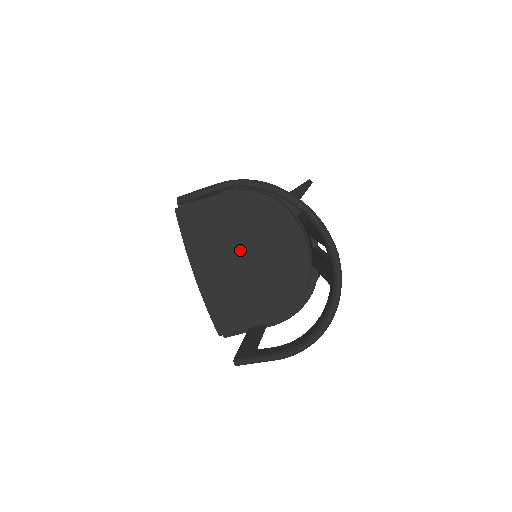
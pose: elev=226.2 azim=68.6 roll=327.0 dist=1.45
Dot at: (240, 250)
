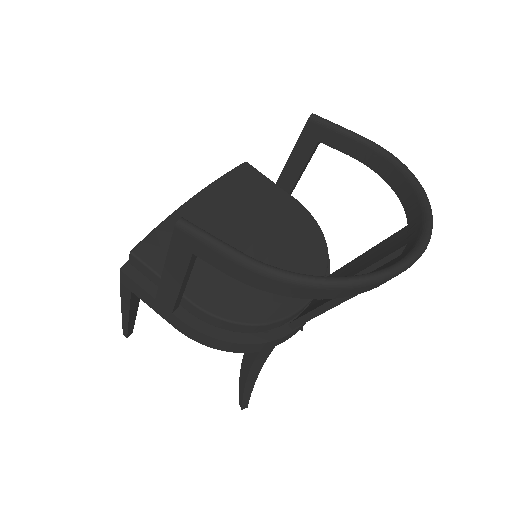
Dot at: (256, 232)
